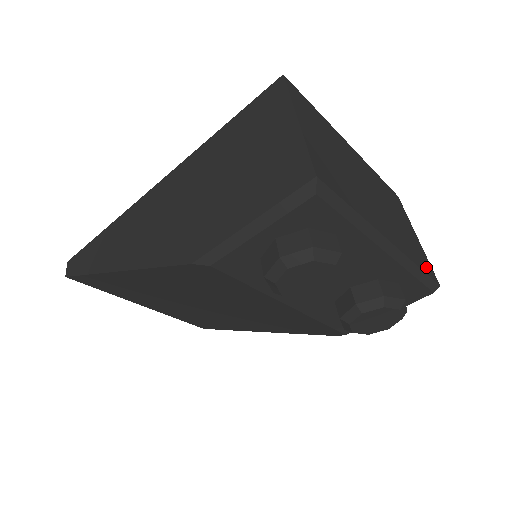
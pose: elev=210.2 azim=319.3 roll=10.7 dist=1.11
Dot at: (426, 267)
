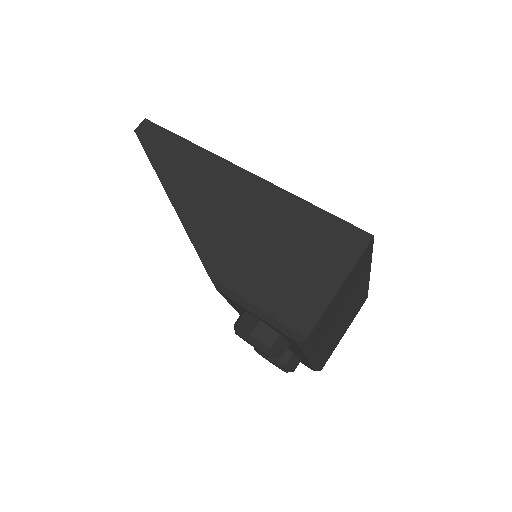
Dot at: (325, 360)
